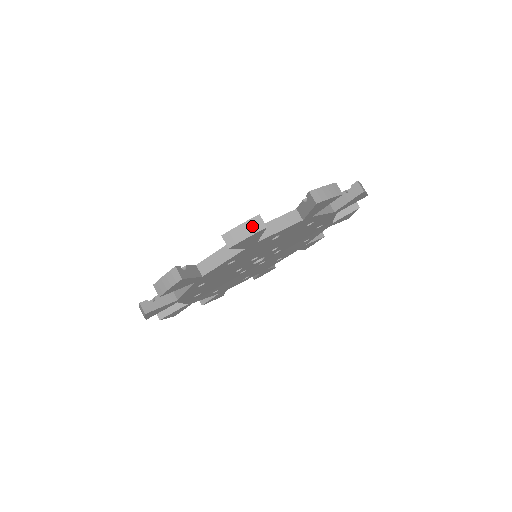
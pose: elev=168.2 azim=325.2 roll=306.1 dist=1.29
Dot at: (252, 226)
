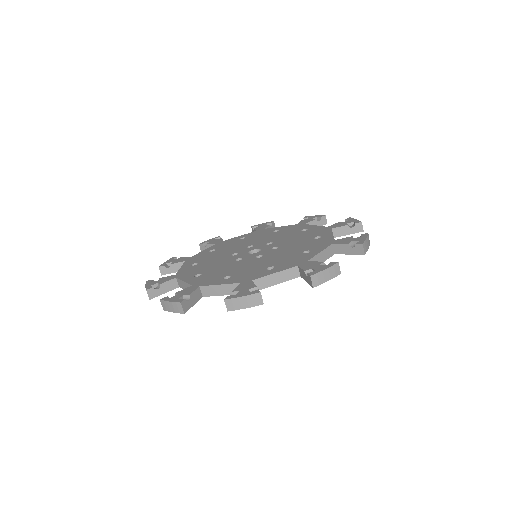
Dot at: (176, 307)
